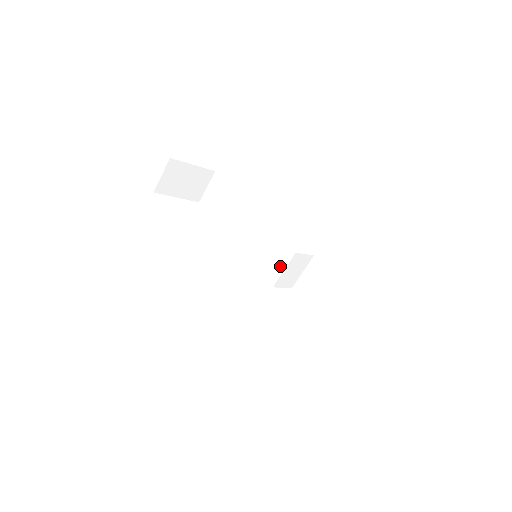
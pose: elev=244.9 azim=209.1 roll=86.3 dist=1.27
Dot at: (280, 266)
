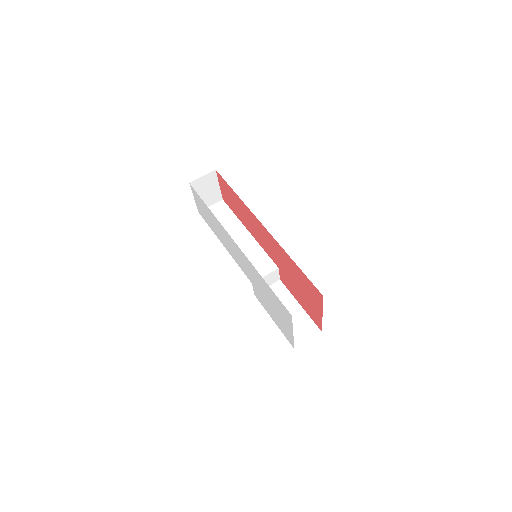
Dot at: (263, 272)
